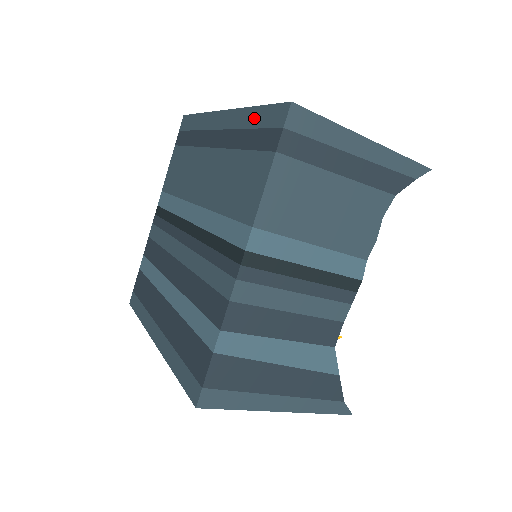
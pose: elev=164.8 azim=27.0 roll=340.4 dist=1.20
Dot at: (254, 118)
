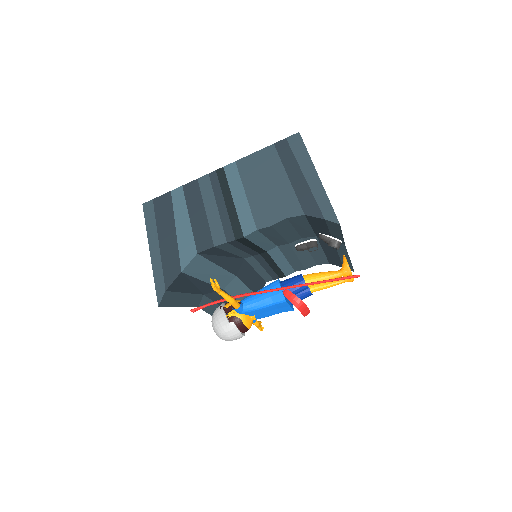
Dot at: occluded
